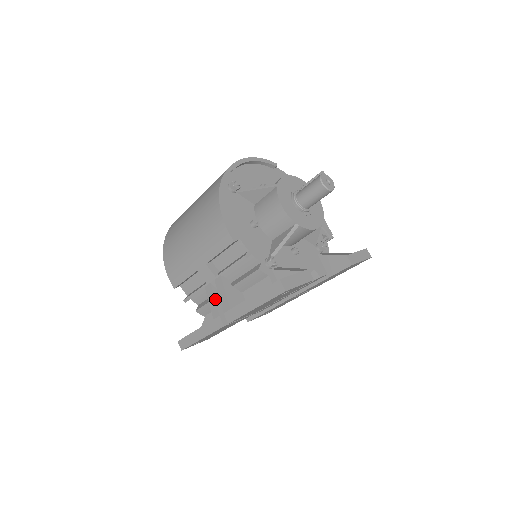
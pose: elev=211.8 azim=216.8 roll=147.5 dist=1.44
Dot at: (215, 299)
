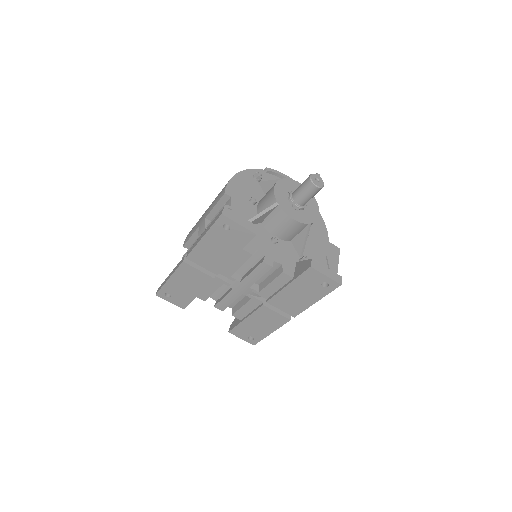
Dot at: occluded
